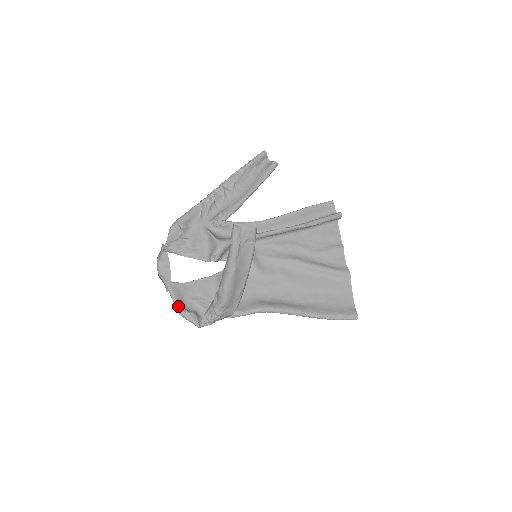
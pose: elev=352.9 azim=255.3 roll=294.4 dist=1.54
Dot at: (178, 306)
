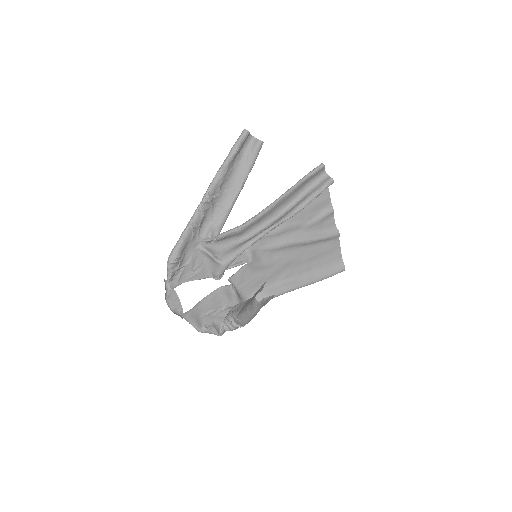
Dot at: (197, 328)
